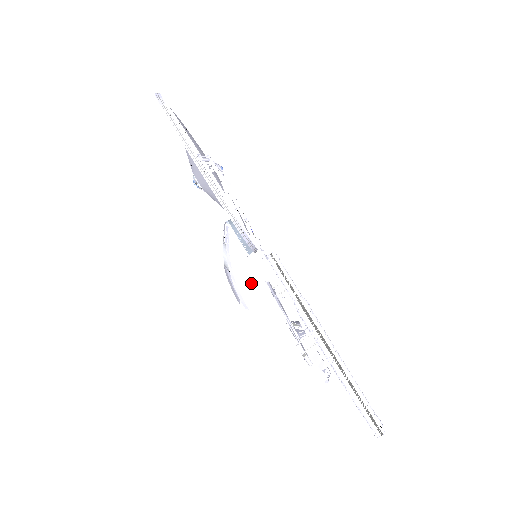
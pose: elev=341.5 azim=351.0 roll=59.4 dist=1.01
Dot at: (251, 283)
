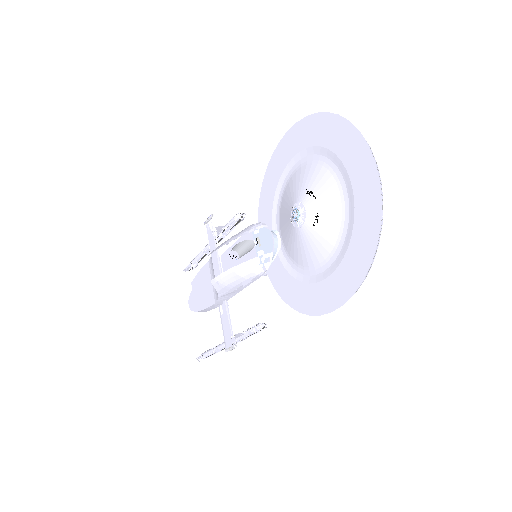
Dot at: (240, 283)
